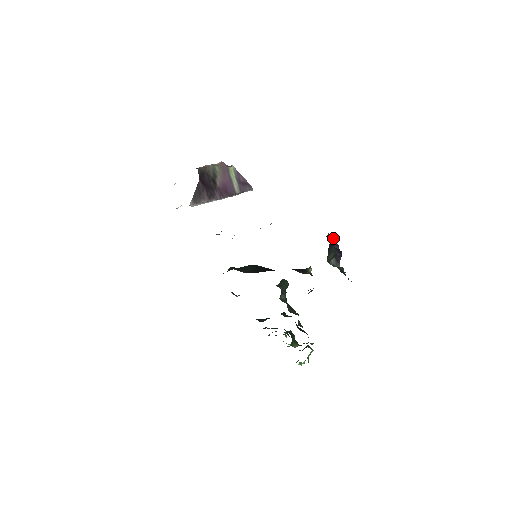
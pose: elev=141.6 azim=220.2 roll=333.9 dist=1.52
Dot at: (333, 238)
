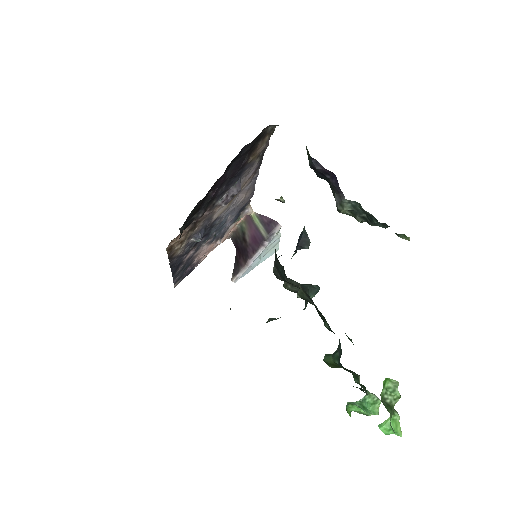
Dot at: (308, 158)
